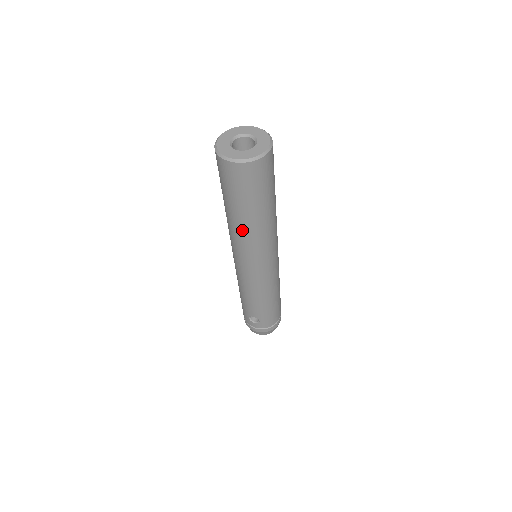
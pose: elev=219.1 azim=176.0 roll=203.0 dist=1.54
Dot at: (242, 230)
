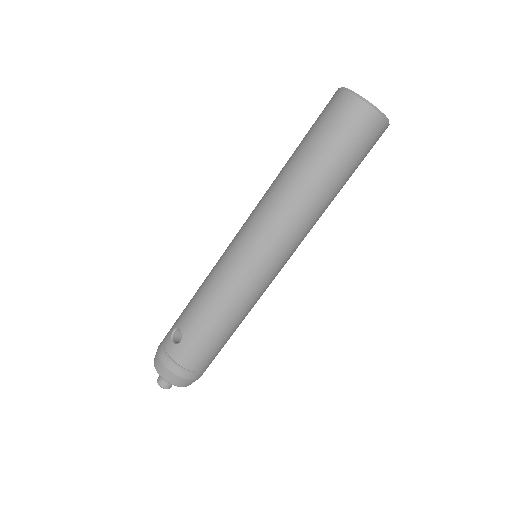
Dot at: (286, 182)
